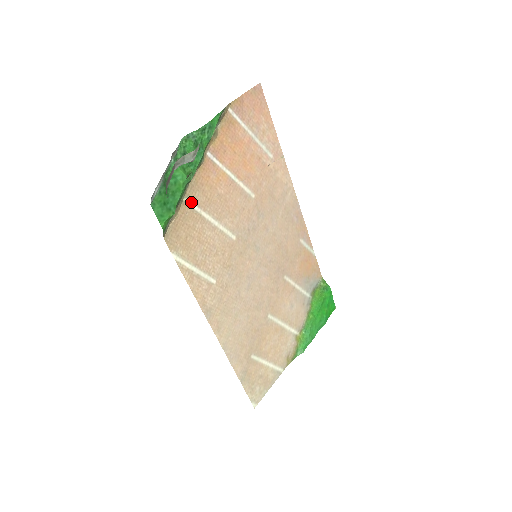
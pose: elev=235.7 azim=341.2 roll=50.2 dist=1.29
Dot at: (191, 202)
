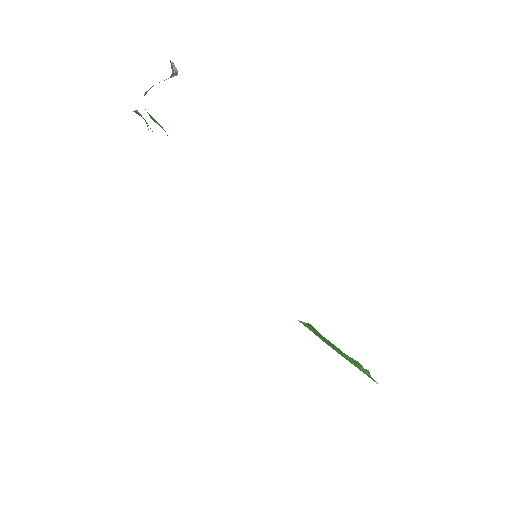
Dot at: occluded
